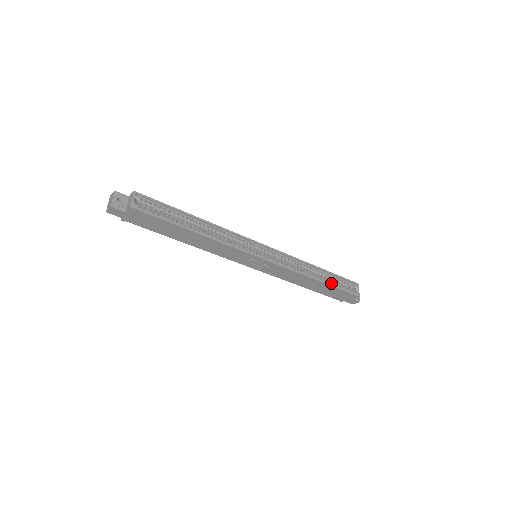
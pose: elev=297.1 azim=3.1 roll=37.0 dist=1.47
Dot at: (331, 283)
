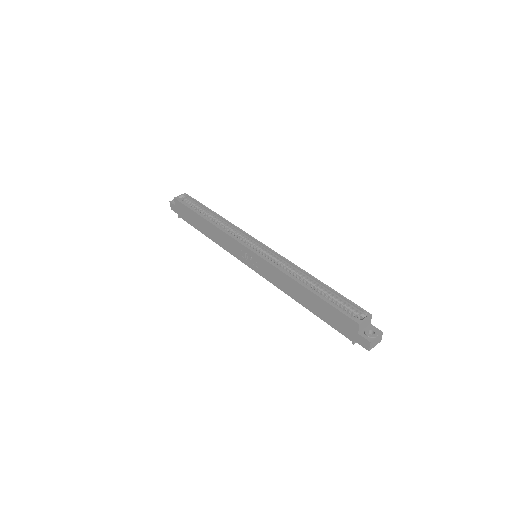
Dot at: (324, 298)
